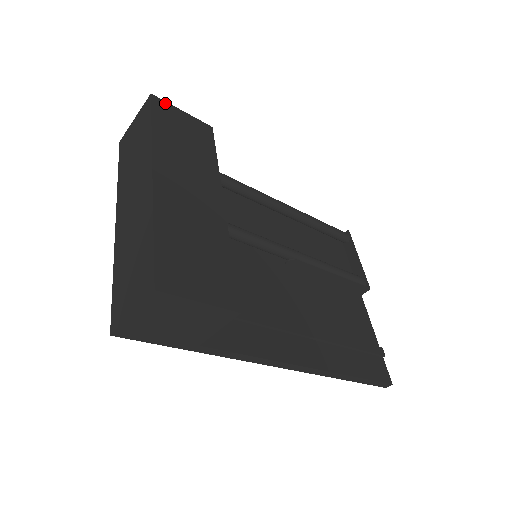
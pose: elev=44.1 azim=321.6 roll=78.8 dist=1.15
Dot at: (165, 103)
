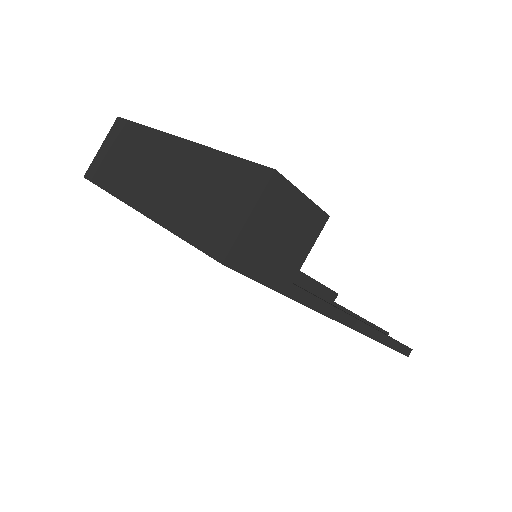
Dot at: occluded
